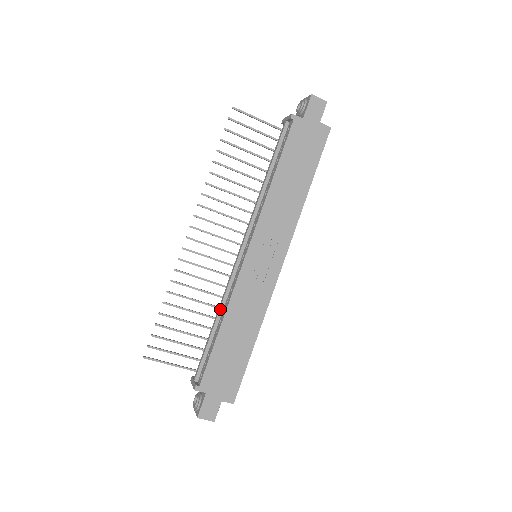
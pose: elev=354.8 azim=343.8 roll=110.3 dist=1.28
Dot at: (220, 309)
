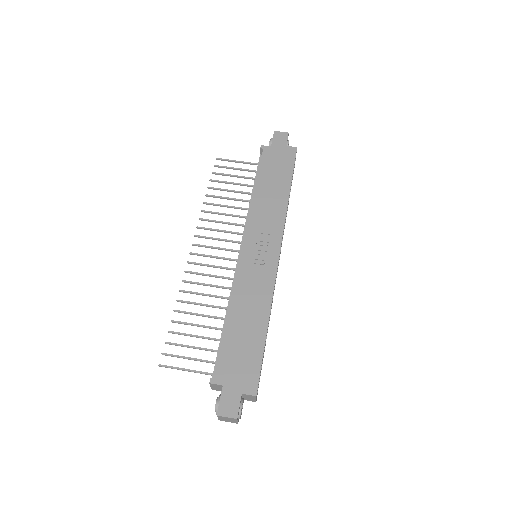
Dot at: (228, 305)
